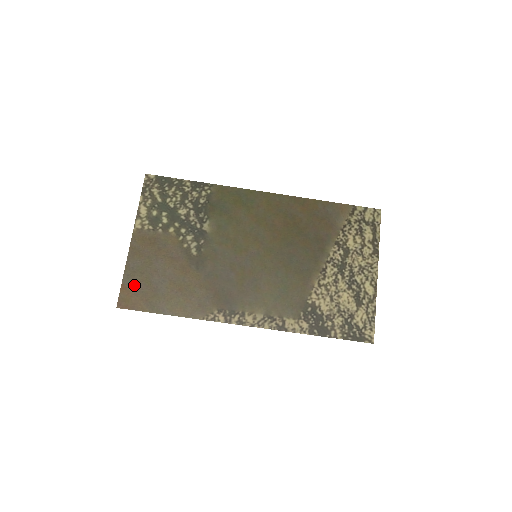
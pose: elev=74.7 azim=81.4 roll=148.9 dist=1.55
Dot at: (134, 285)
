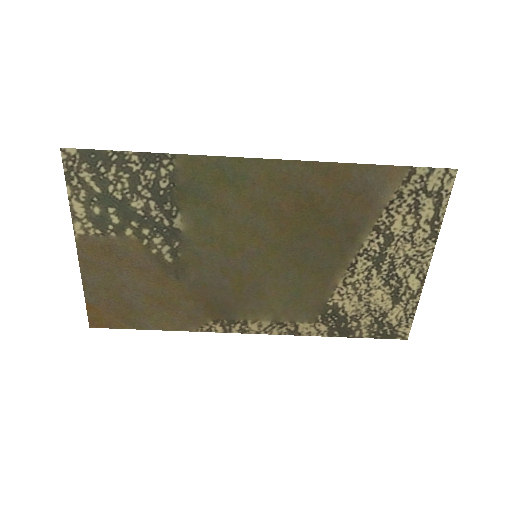
Dot at: (102, 303)
